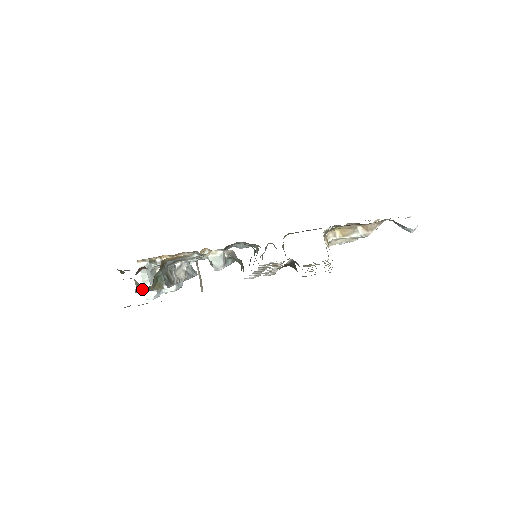
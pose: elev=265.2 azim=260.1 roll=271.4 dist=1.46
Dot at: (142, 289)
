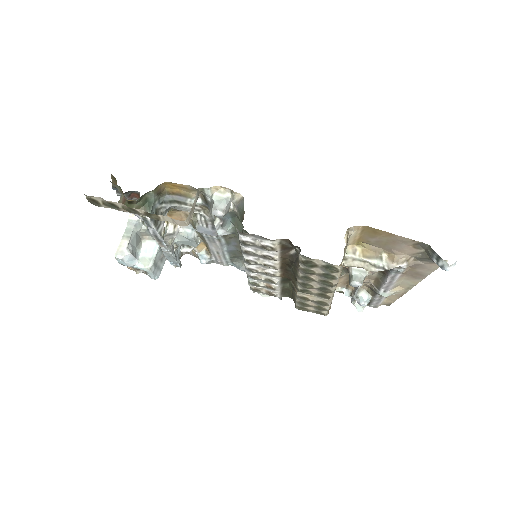
Dot at: (124, 204)
